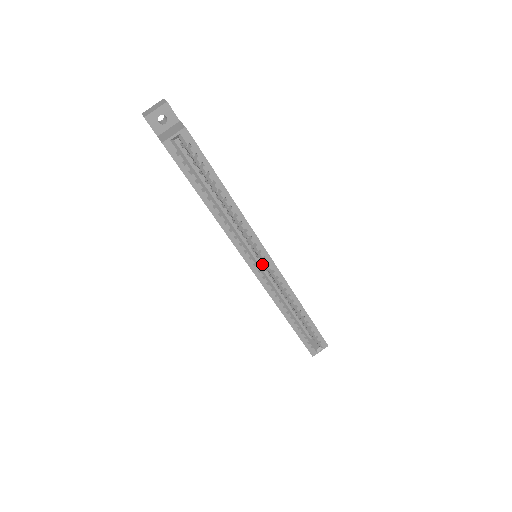
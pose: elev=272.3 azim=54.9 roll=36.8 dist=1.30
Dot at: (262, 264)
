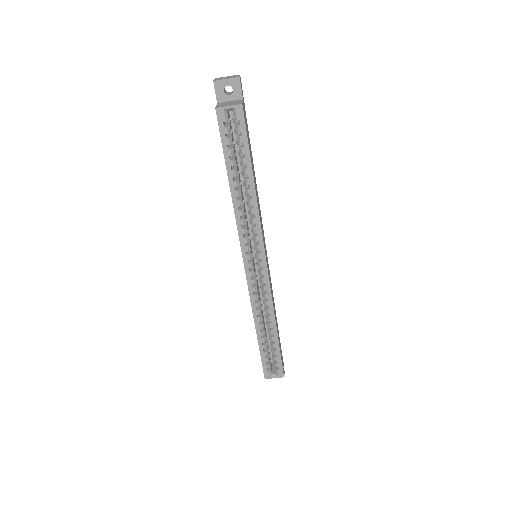
Dot at: (257, 265)
